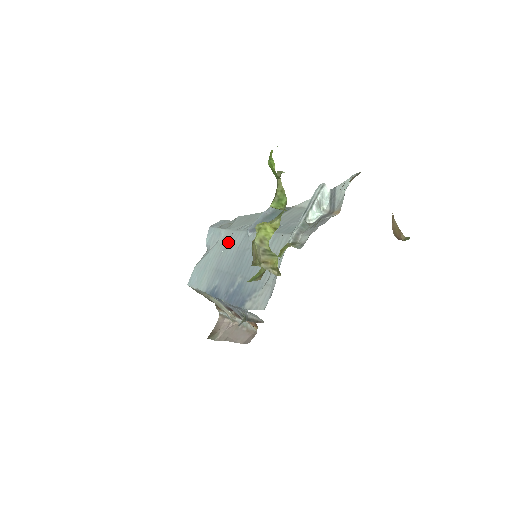
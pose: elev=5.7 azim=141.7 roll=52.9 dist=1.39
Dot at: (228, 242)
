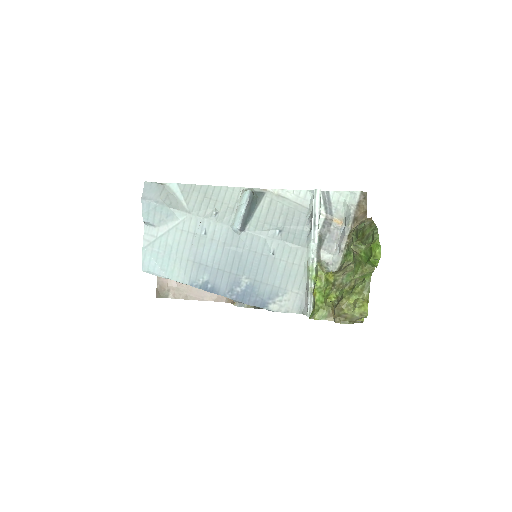
Dot at: (199, 232)
